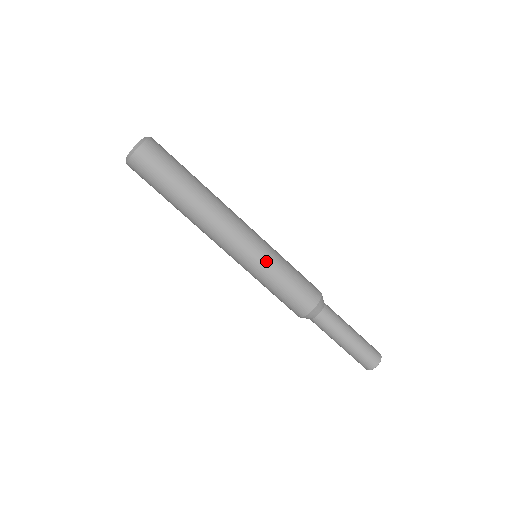
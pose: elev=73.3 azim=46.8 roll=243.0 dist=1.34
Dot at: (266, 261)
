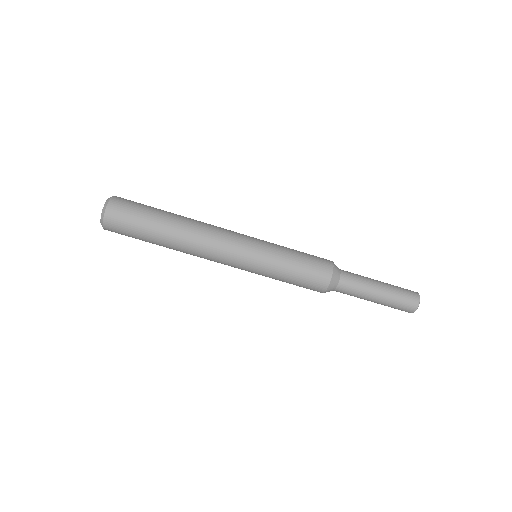
Dot at: (268, 246)
